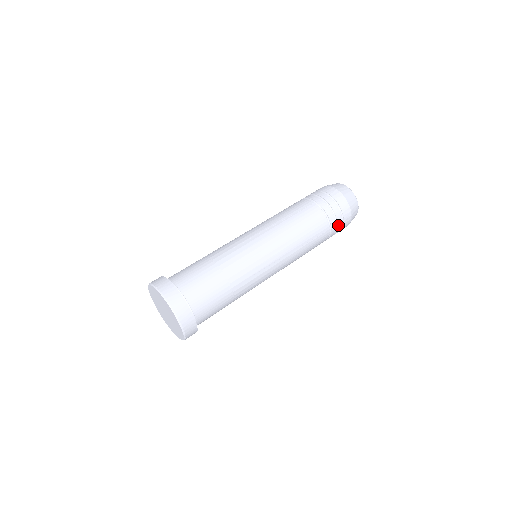
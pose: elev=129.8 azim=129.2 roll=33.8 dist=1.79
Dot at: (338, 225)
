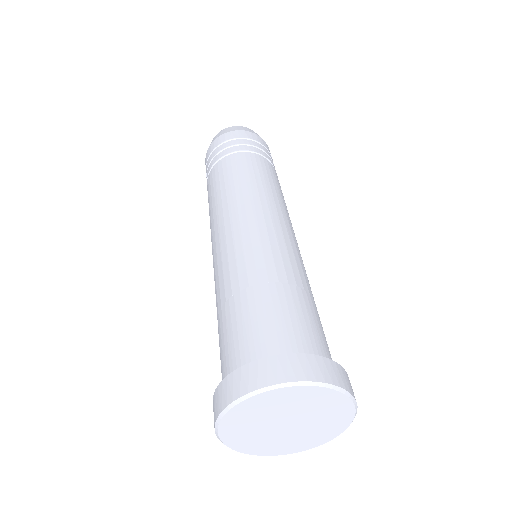
Dot at: (273, 163)
